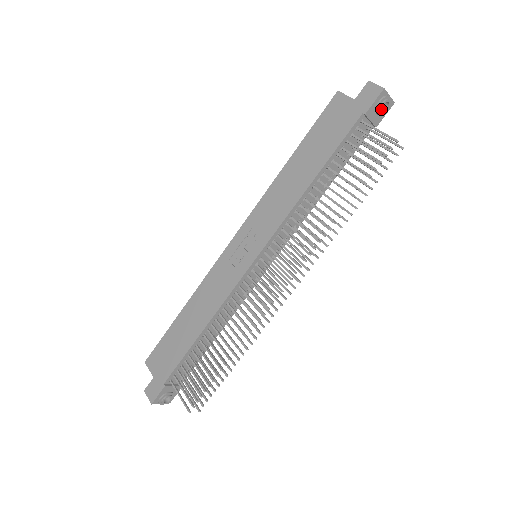
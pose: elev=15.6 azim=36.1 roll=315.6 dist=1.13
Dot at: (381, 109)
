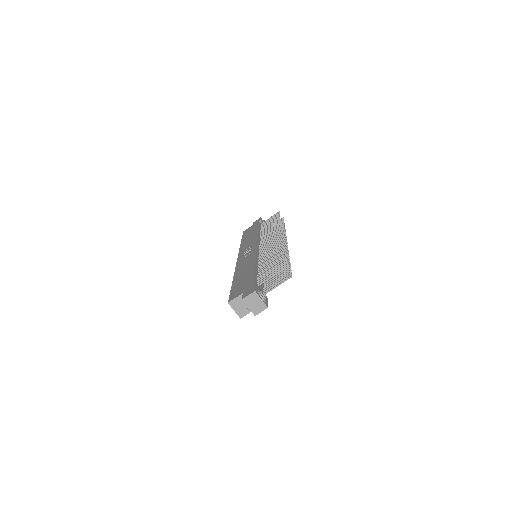
Dot at: occluded
